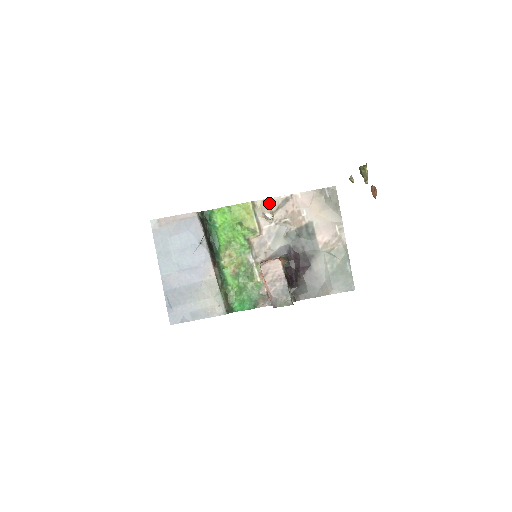
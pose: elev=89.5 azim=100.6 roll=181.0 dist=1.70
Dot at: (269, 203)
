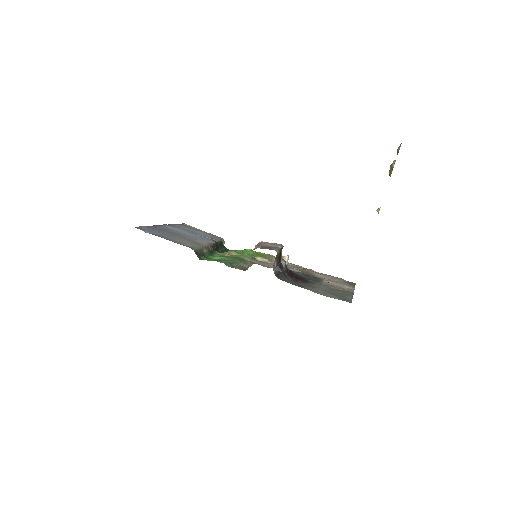
Dot at: occluded
